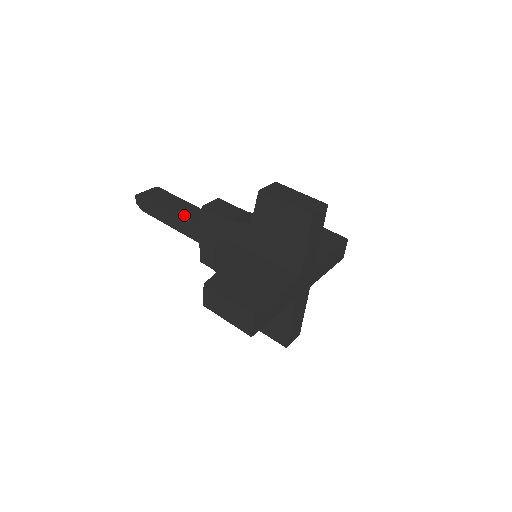
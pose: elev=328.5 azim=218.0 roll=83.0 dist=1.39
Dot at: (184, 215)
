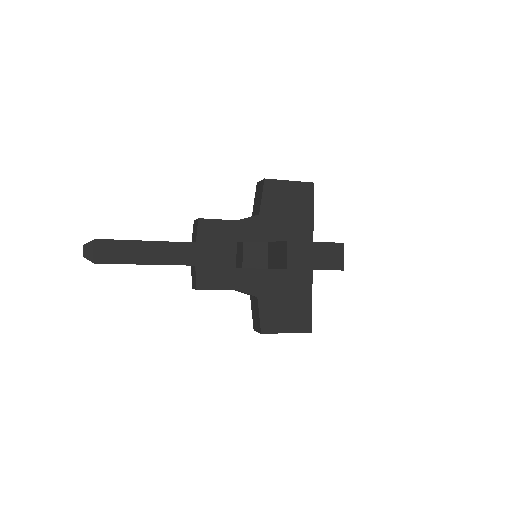
Dot at: occluded
